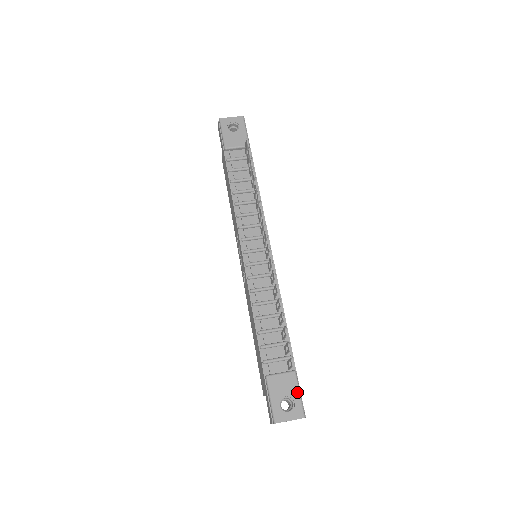
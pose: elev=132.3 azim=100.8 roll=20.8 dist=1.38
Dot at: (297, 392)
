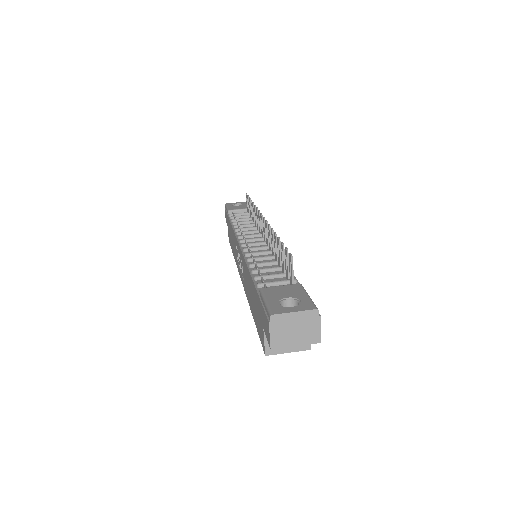
Dot at: (304, 294)
